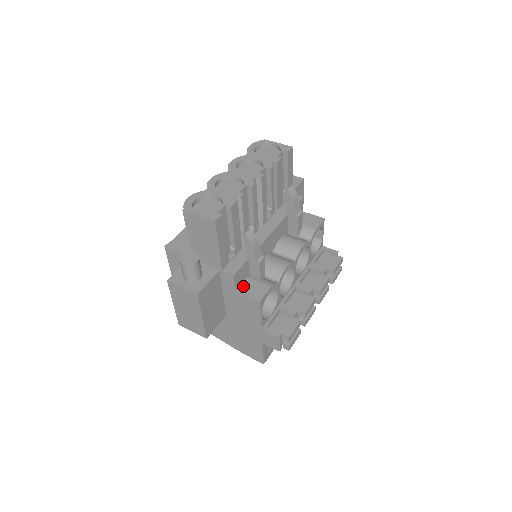
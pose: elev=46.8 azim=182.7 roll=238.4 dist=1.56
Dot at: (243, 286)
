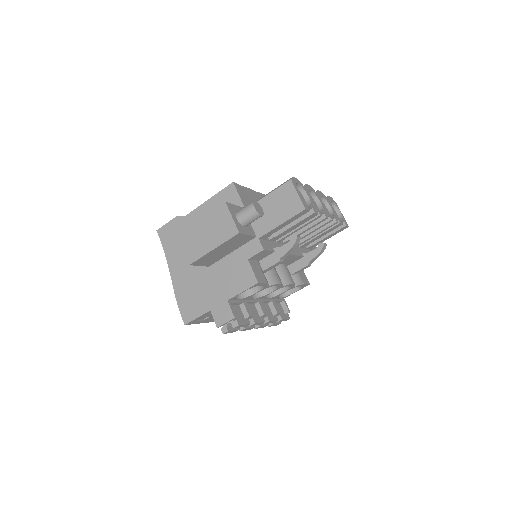
Dot at: (253, 262)
